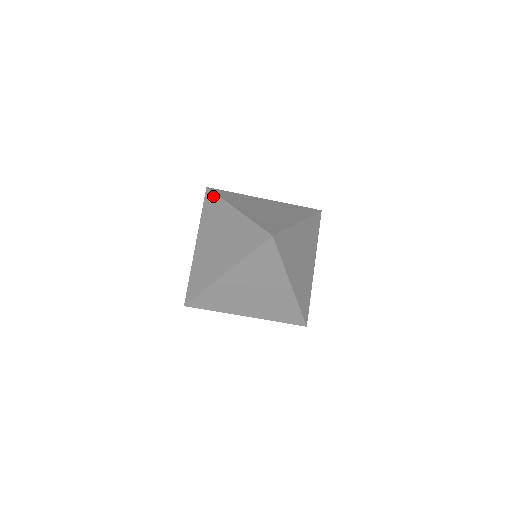
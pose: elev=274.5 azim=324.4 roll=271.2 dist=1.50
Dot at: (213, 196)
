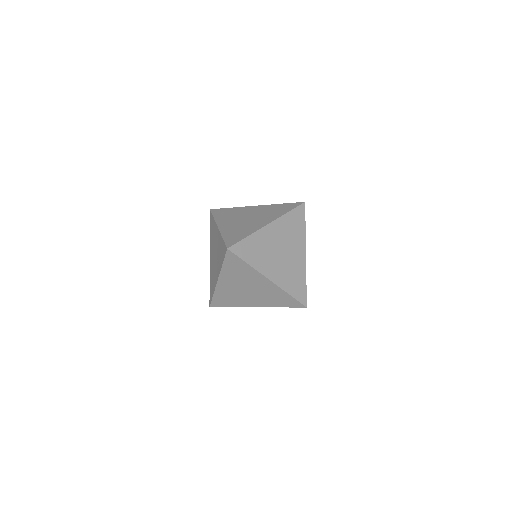
Dot at: (223, 209)
